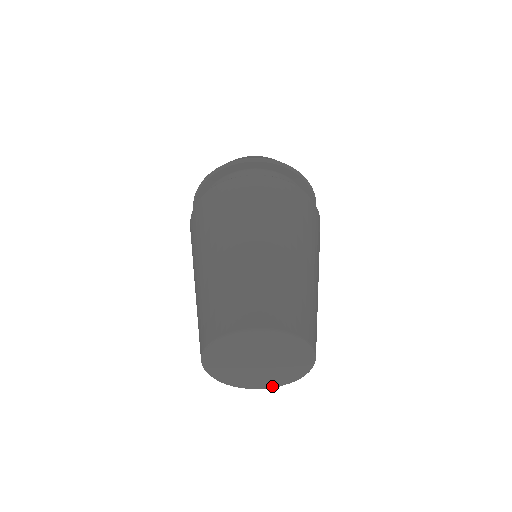
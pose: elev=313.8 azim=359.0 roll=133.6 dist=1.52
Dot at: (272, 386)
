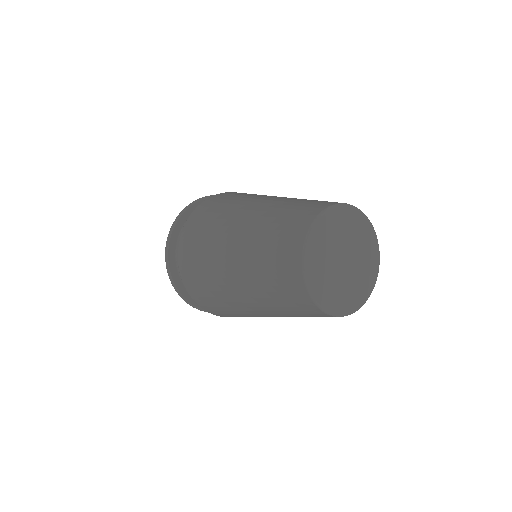
Dot at: (345, 311)
